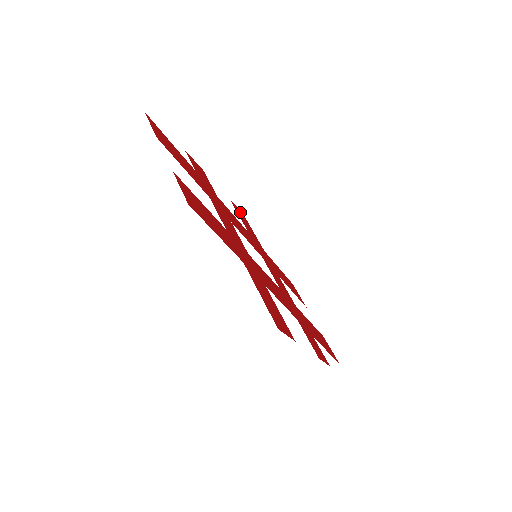
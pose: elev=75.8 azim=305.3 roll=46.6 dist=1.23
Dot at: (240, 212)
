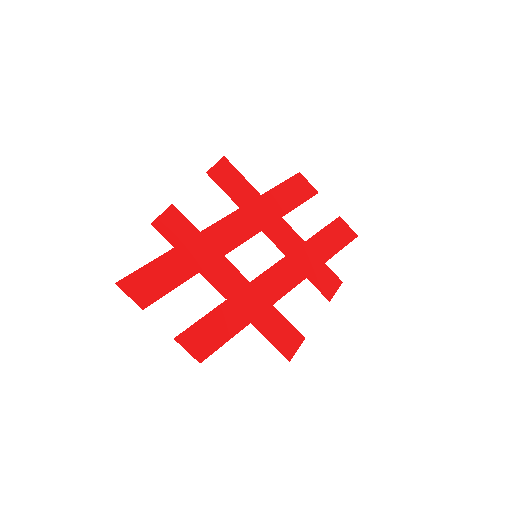
Dot at: (221, 167)
